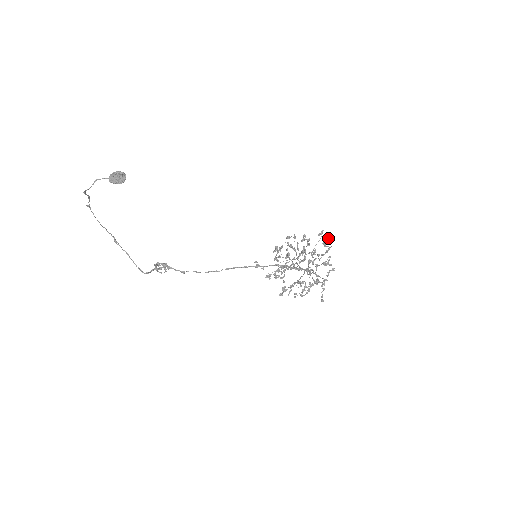
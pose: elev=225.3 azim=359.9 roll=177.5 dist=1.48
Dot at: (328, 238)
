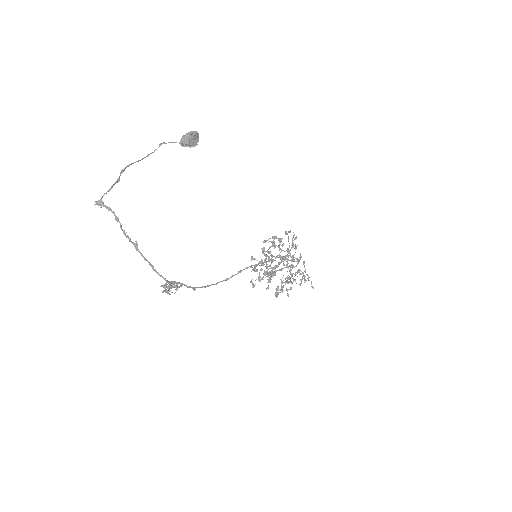
Dot at: occluded
